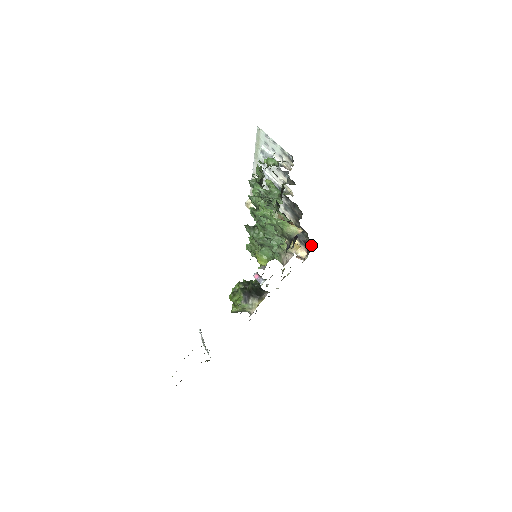
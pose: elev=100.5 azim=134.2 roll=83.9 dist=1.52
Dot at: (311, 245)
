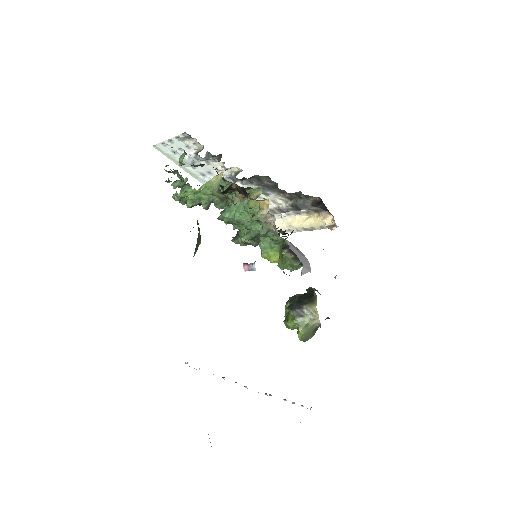
Dot at: (319, 201)
